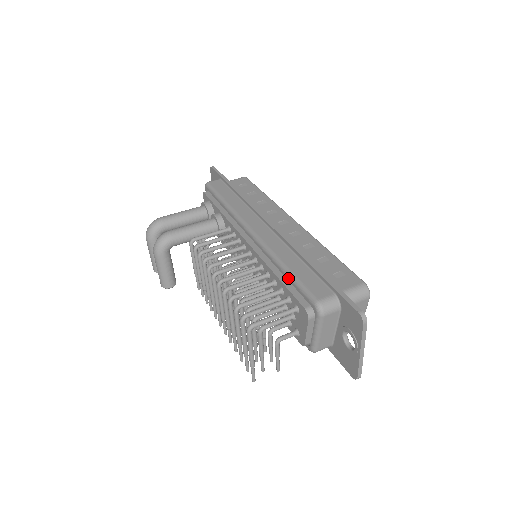
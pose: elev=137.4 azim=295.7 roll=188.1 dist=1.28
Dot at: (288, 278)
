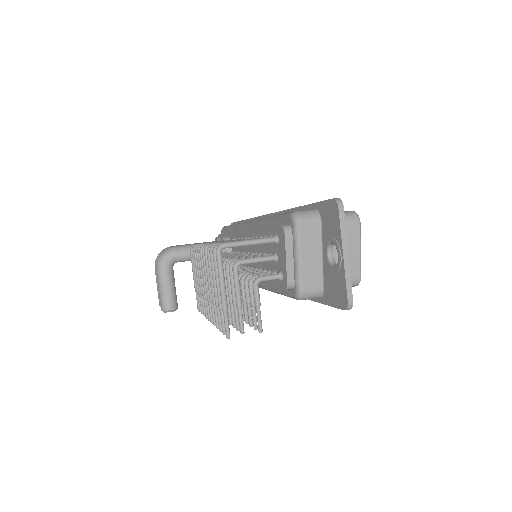
Dot at: (271, 221)
